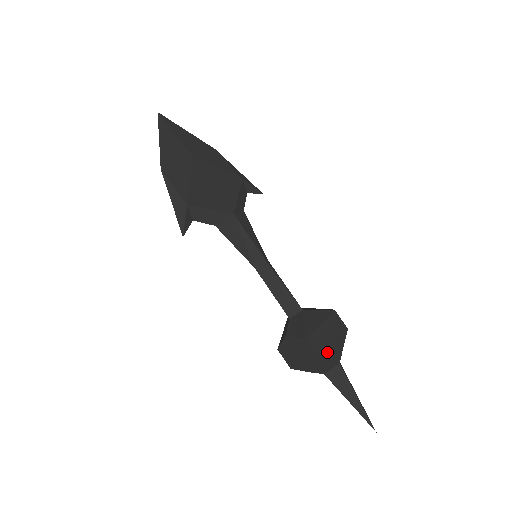
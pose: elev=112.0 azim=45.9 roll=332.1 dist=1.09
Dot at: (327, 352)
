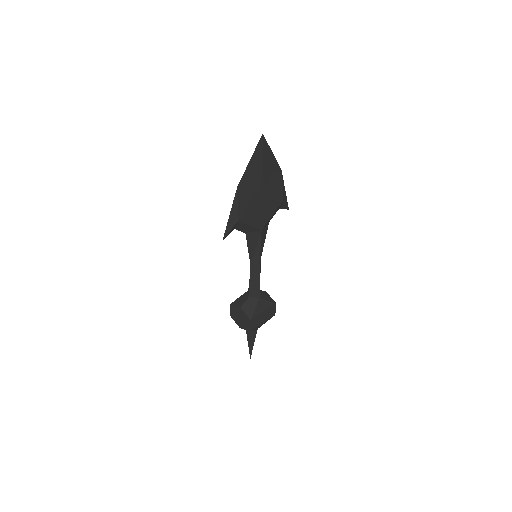
Dot at: (256, 327)
